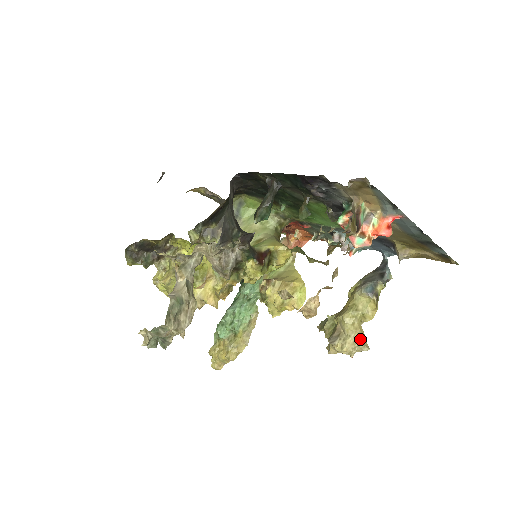
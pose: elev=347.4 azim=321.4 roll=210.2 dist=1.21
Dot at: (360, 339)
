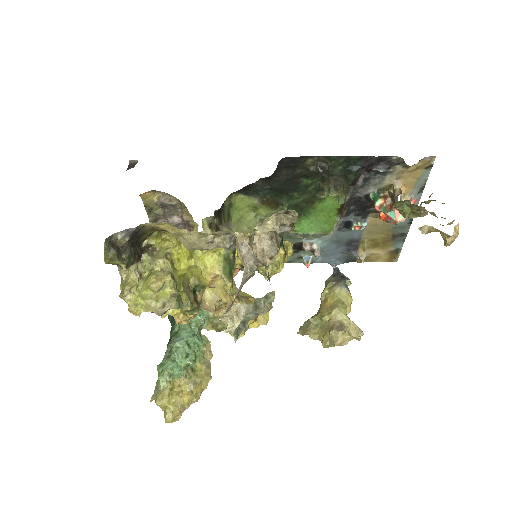
Dot at: (356, 326)
